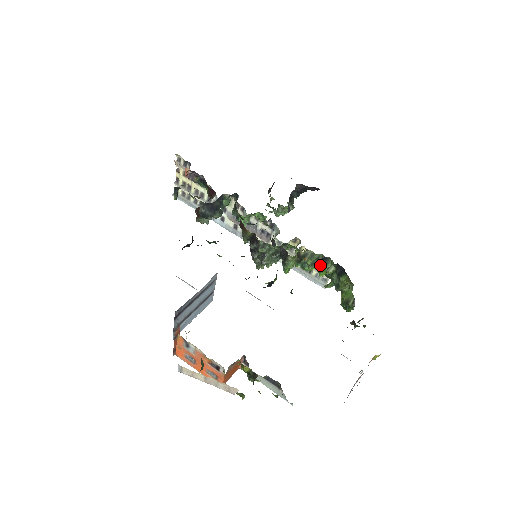
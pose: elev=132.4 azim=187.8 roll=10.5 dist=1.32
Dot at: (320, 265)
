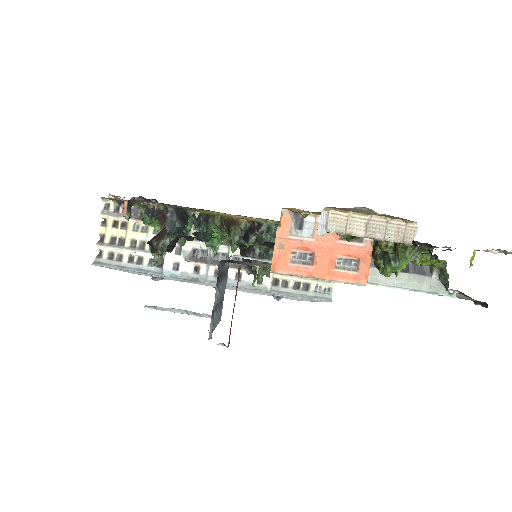
Dot at: occluded
